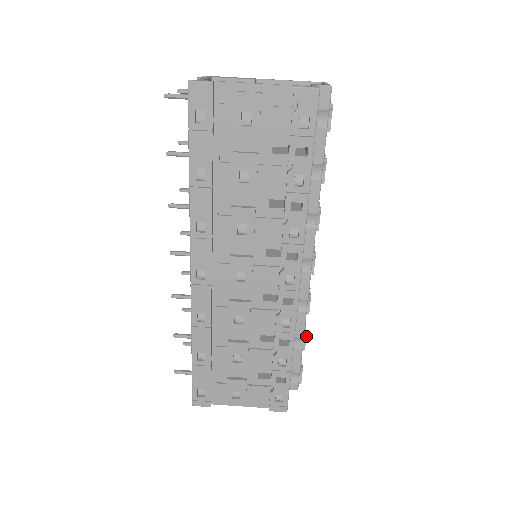
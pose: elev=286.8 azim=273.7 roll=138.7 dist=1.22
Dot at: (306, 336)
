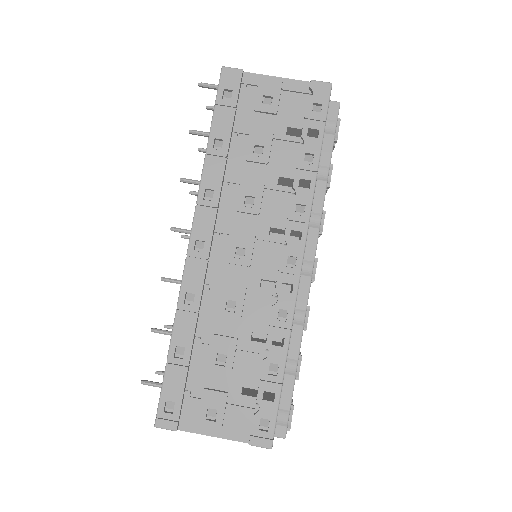
Dot at: occluded
